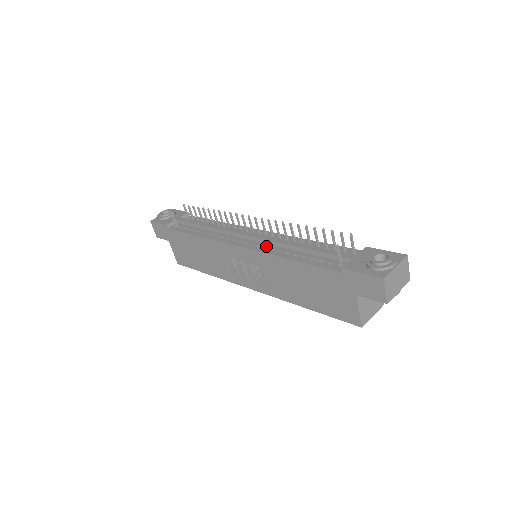
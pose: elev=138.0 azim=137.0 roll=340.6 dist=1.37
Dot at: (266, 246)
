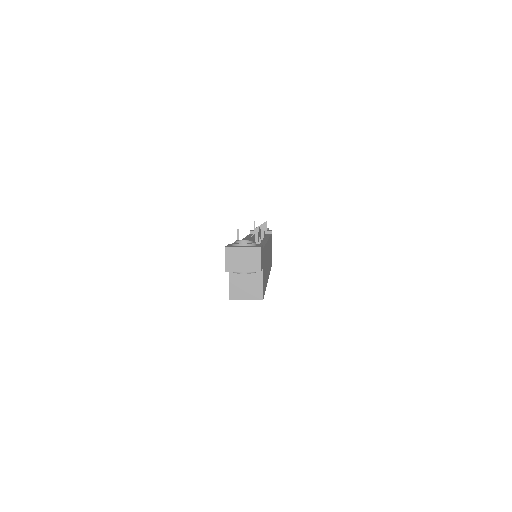
Dot at: occluded
